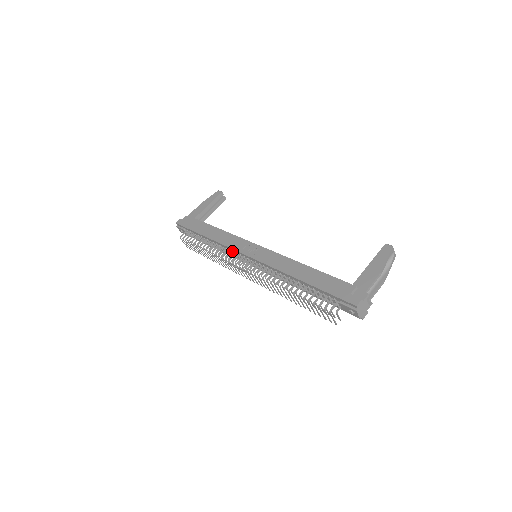
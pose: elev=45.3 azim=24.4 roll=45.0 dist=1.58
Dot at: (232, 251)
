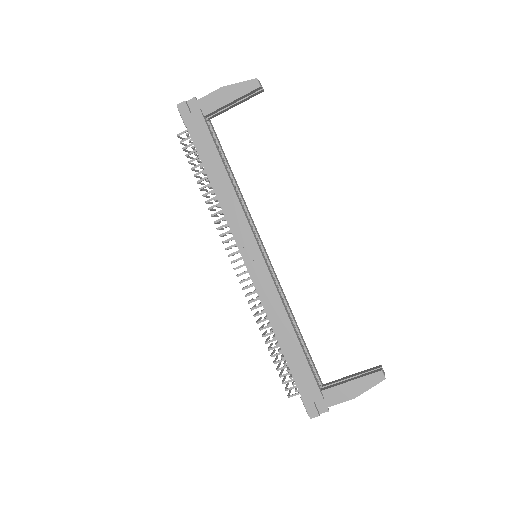
Dot at: (232, 230)
